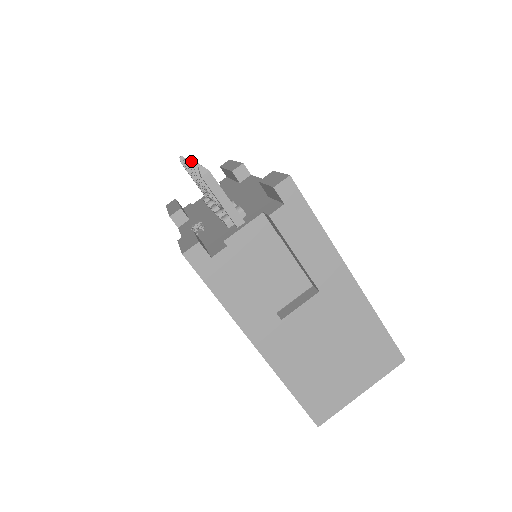
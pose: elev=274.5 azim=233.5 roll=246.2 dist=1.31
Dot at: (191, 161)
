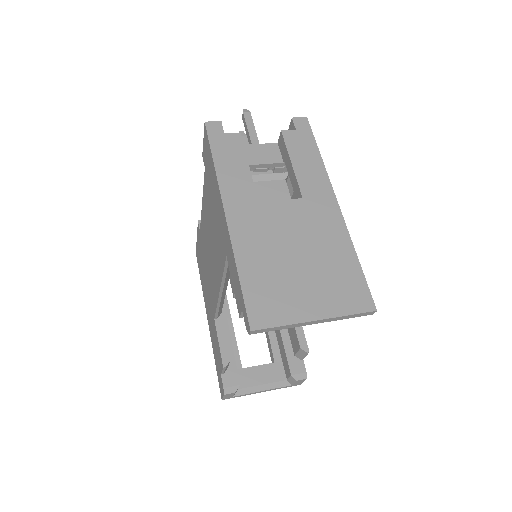
Dot at: occluded
